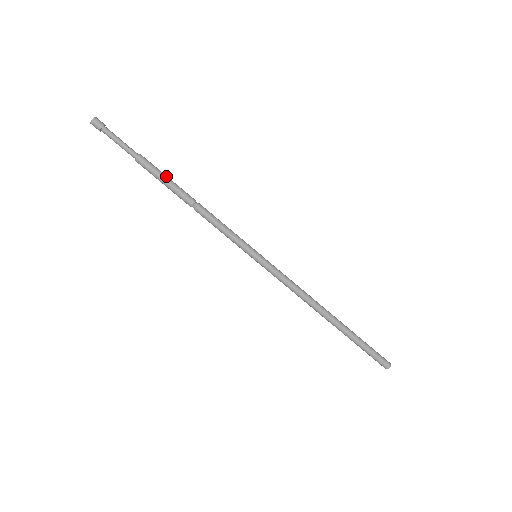
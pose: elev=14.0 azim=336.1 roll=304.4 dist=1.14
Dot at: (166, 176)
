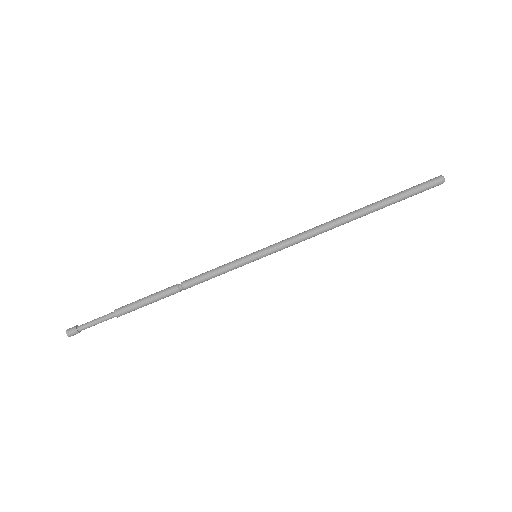
Dot at: (143, 302)
